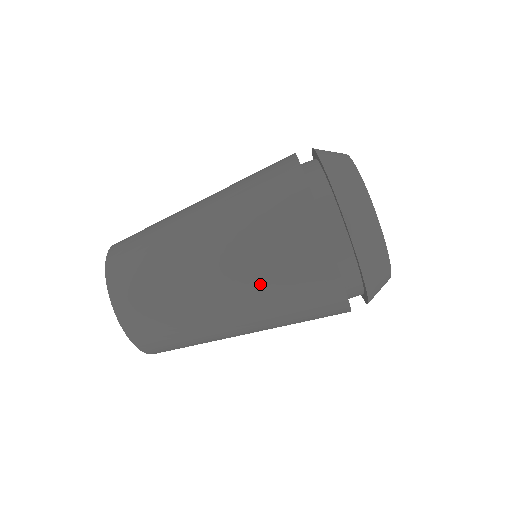
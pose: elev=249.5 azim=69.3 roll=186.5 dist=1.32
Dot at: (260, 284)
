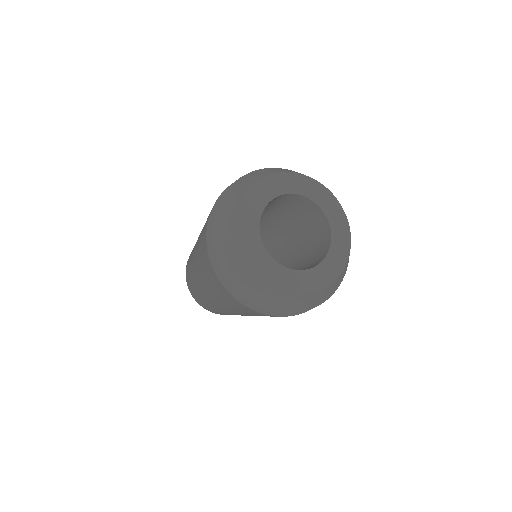
Dot at: occluded
